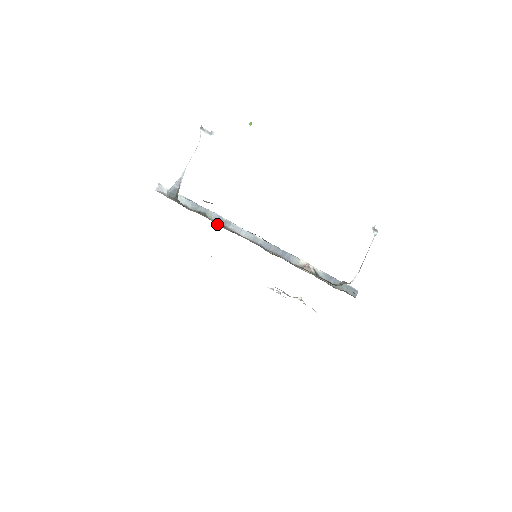
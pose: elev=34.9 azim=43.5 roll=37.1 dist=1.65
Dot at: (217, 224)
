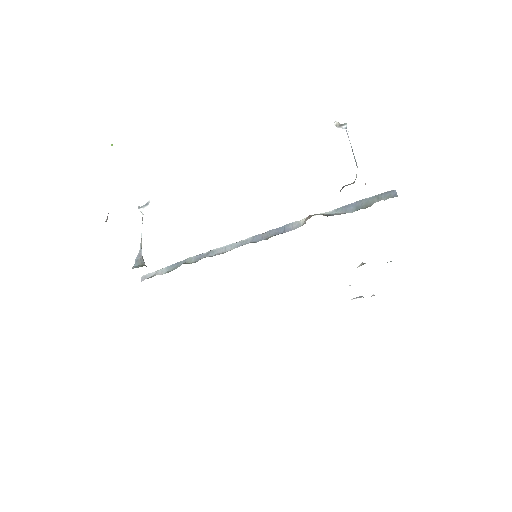
Dot at: occluded
